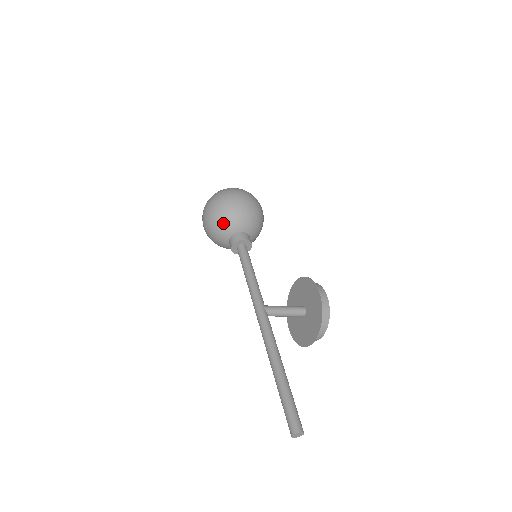
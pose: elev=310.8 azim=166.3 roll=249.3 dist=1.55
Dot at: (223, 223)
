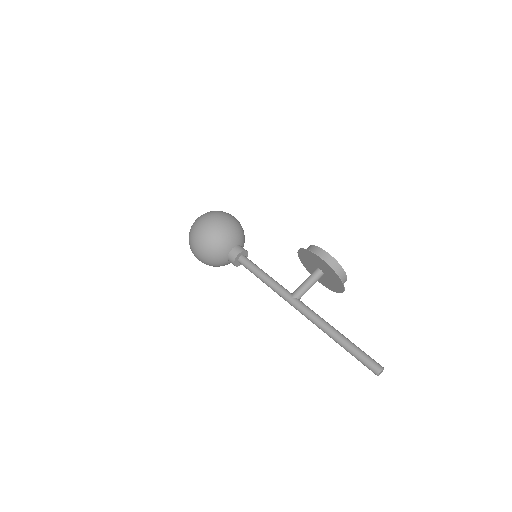
Dot at: (214, 256)
